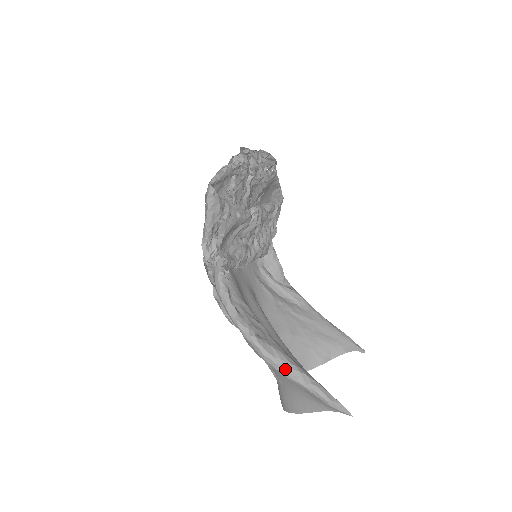
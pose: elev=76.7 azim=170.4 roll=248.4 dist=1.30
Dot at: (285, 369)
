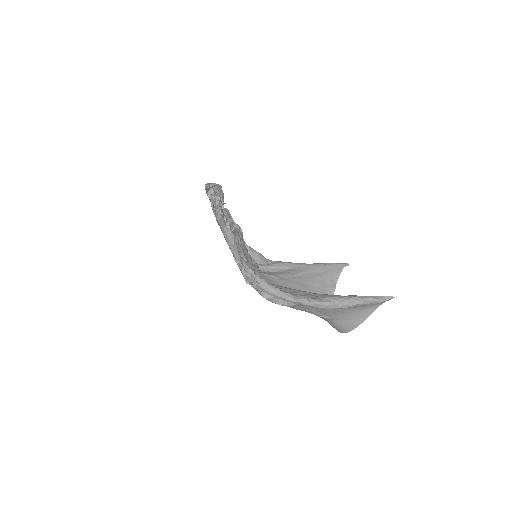
Dot at: (343, 303)
